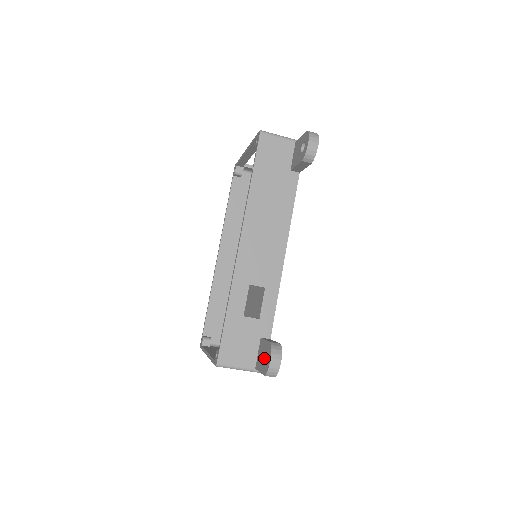
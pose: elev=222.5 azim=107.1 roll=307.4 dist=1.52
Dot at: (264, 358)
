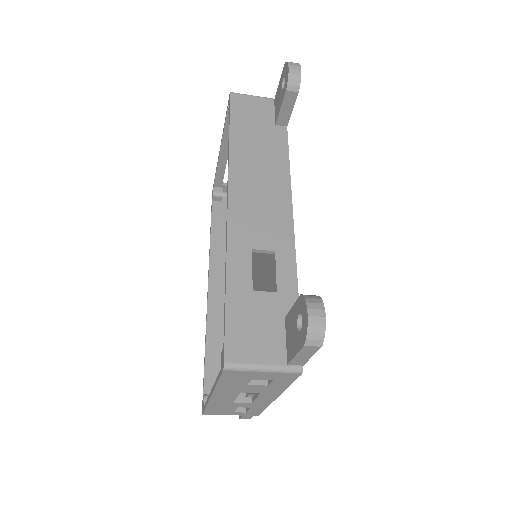
Dot at: (297, 327)
